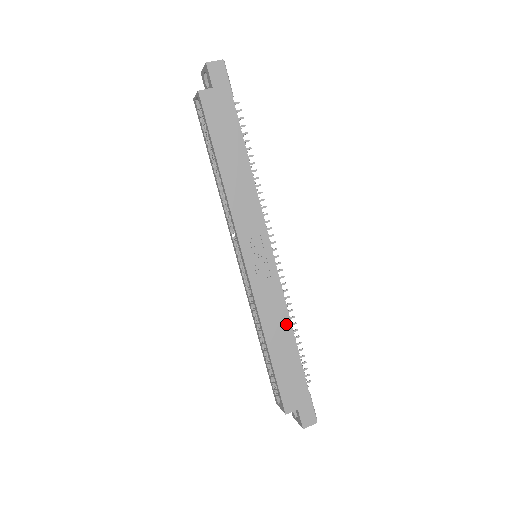
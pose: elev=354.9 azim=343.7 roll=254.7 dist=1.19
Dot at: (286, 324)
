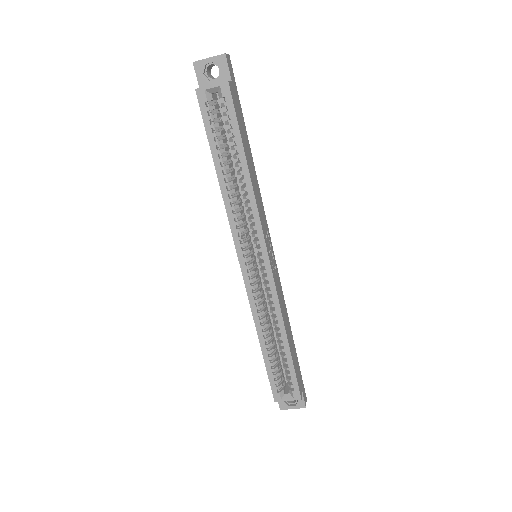
Dot at: (287, 314)
